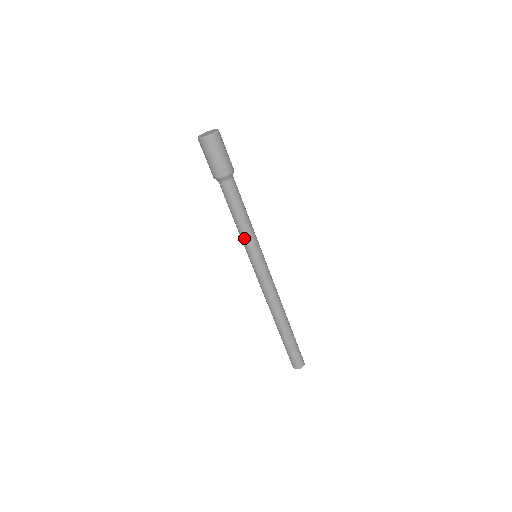
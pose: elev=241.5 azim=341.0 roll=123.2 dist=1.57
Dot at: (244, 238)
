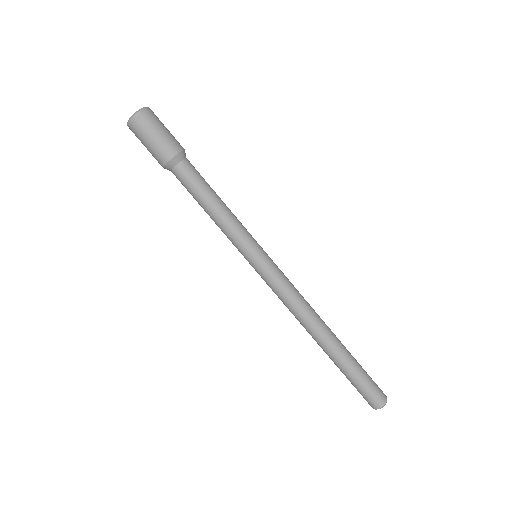
Dot at: (230, 233)
